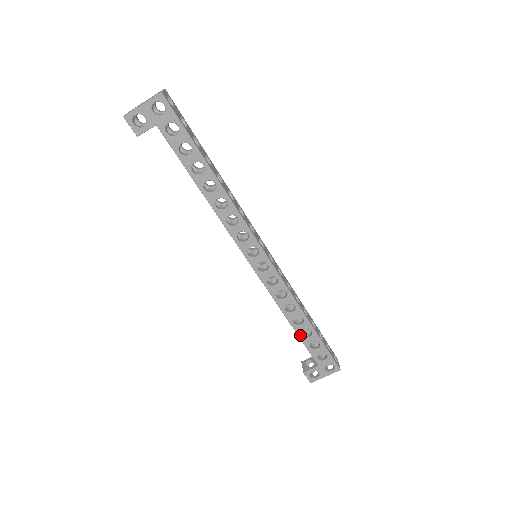
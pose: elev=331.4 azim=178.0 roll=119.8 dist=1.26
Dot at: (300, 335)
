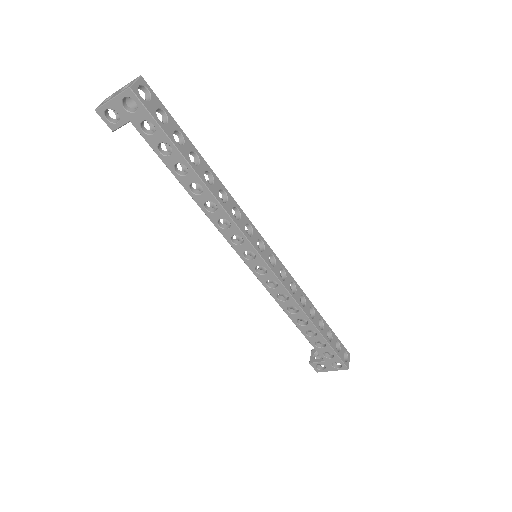
Dot at: (304, 333)
